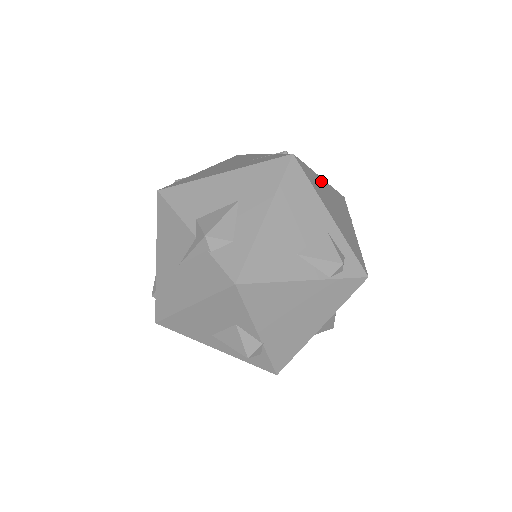
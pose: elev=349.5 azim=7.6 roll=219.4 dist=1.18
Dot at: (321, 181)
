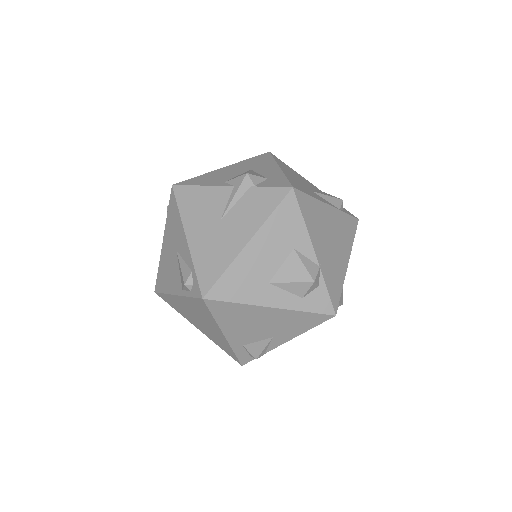
Dot at: occluded
